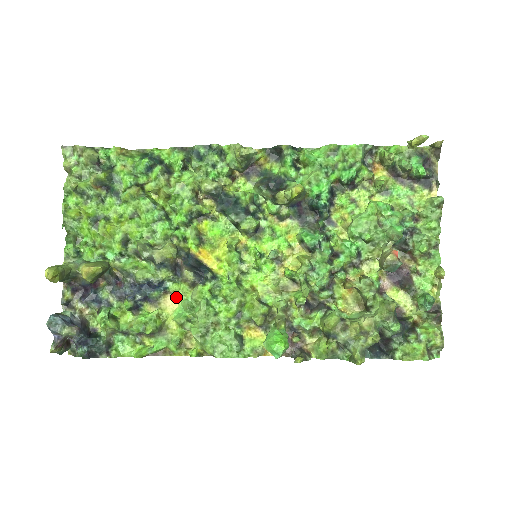
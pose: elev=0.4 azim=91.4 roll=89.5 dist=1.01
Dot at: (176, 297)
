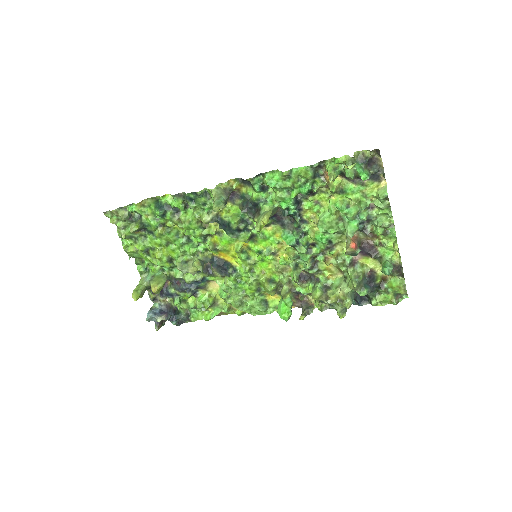
Dot at: occluded
